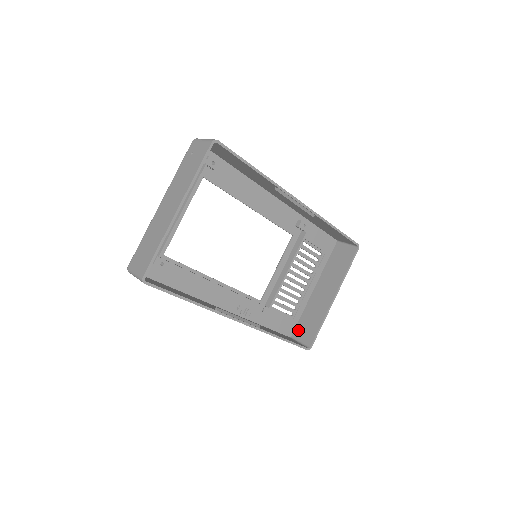
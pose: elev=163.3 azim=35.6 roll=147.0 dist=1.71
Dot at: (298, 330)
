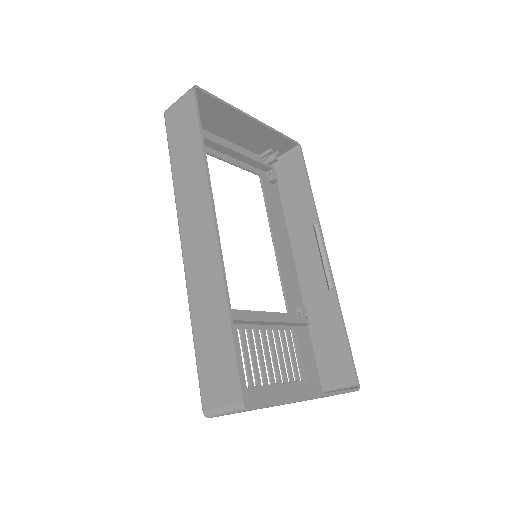
Dot at: occluded
